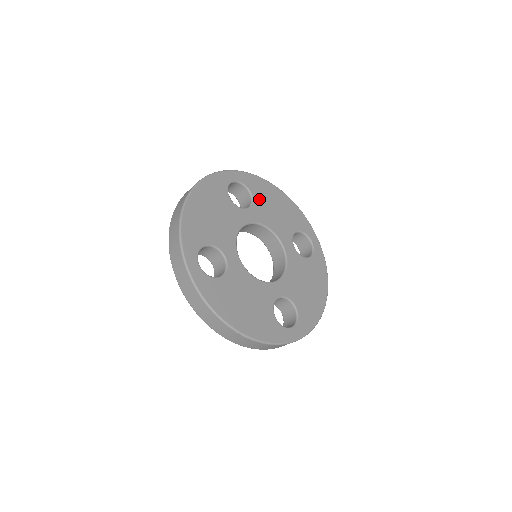
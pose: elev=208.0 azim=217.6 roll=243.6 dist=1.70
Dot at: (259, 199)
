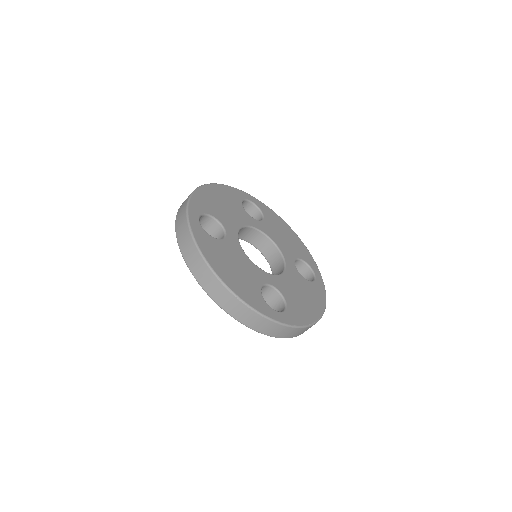
Dot at: (270, 222)
